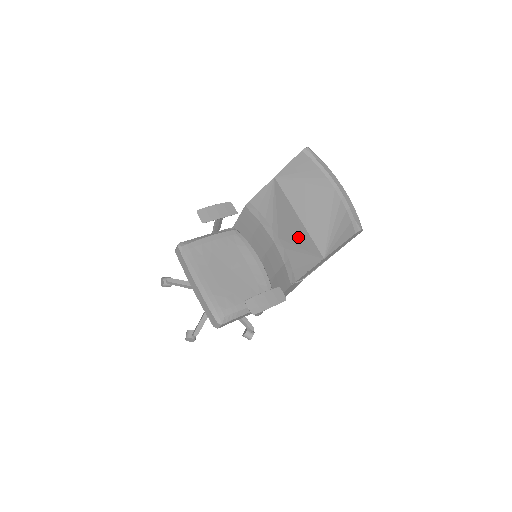
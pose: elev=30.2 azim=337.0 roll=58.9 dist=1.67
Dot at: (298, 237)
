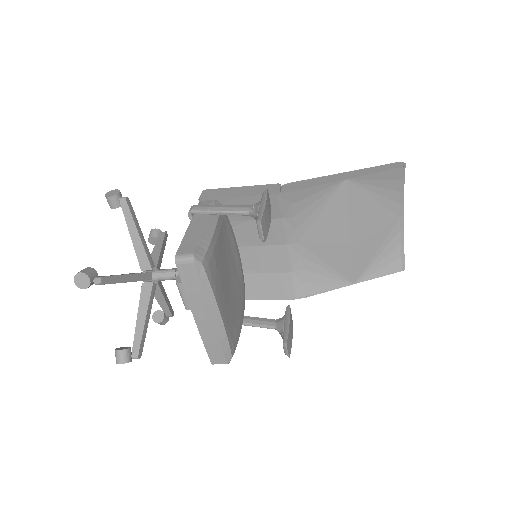
Dot at: (333, 254)
